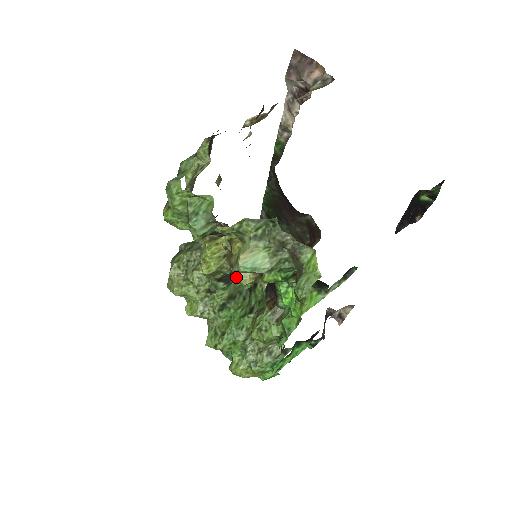
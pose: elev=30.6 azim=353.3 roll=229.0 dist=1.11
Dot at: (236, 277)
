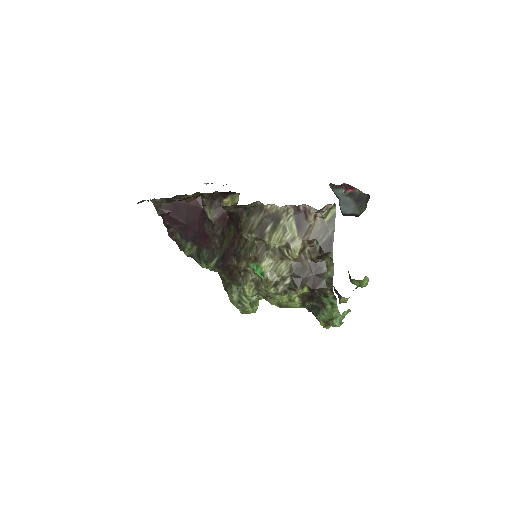
Dot at: occluded
